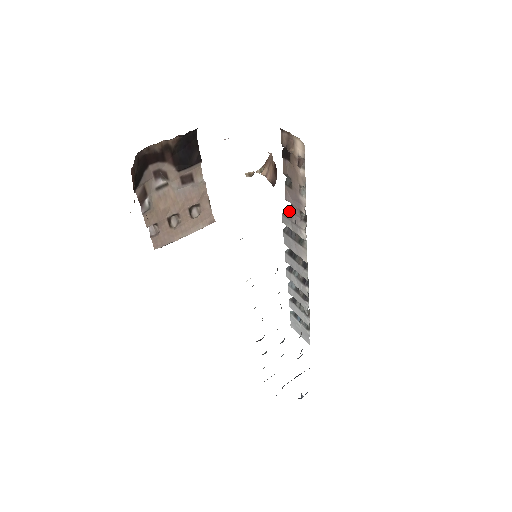
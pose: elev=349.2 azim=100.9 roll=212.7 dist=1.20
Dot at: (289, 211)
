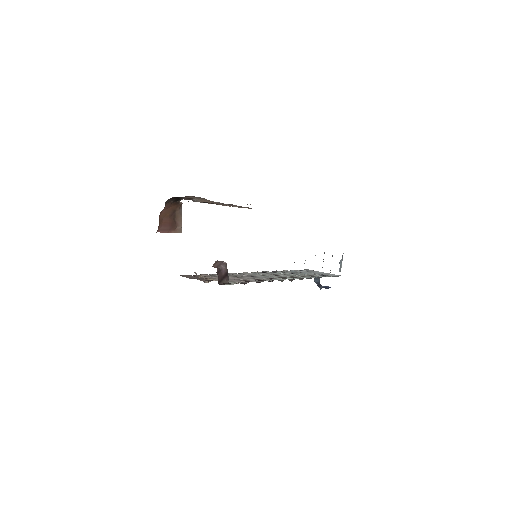
Dot at: occluded
